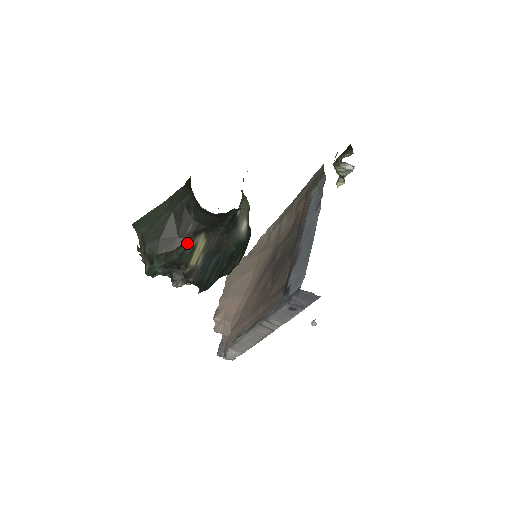
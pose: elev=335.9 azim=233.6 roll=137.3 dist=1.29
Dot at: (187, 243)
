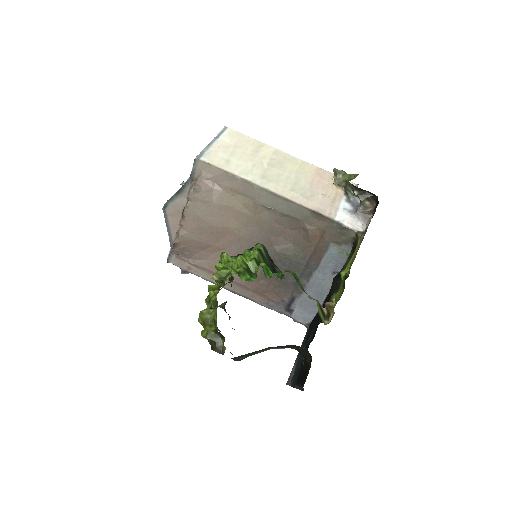
Dot at: occluded
